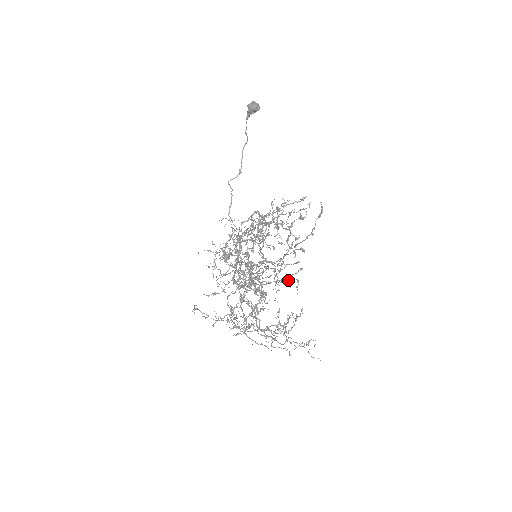
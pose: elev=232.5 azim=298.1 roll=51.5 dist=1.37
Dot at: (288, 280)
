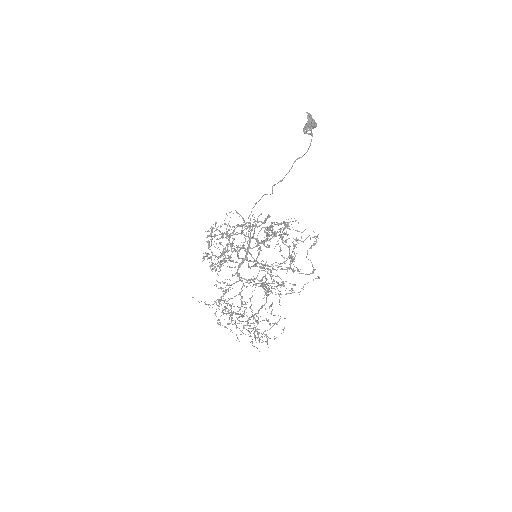
Dot at: occluded
